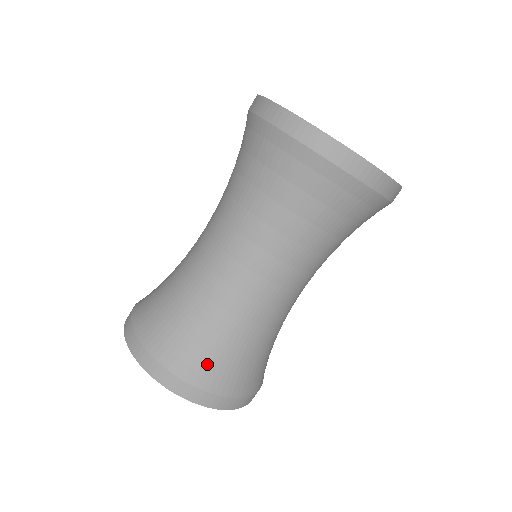
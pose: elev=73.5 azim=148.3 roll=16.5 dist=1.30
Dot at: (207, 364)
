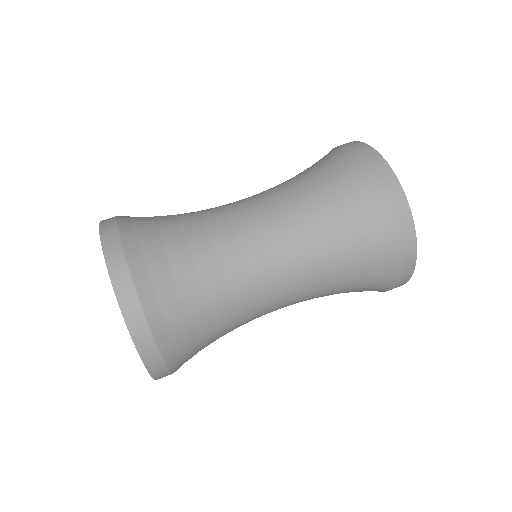
Dot at: (179, 327)
